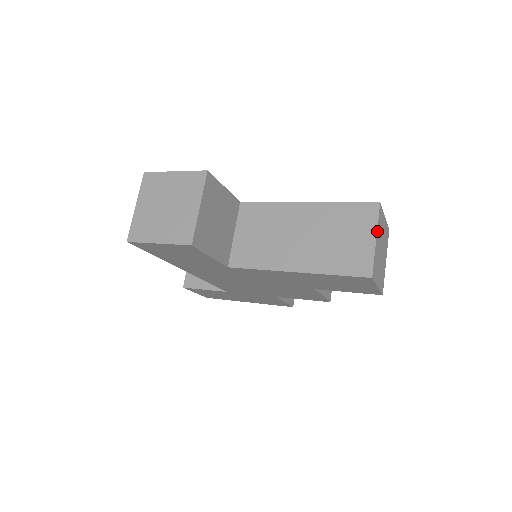
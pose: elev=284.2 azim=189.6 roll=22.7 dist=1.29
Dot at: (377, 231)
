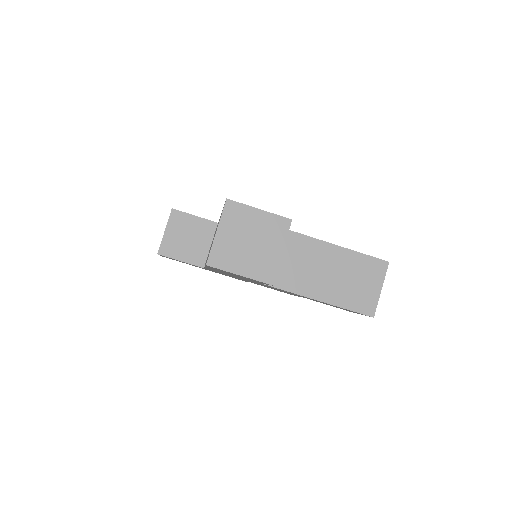
Dot at: occluded
